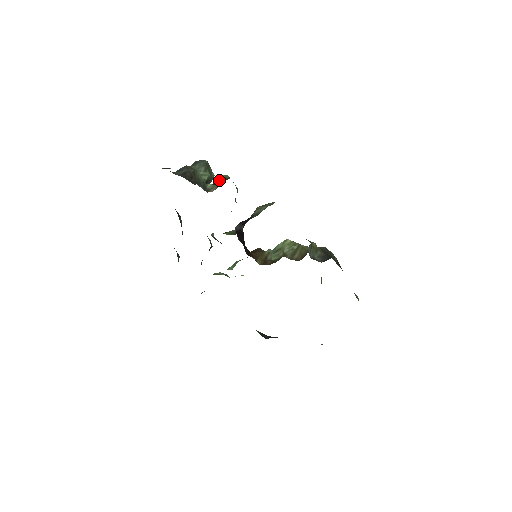
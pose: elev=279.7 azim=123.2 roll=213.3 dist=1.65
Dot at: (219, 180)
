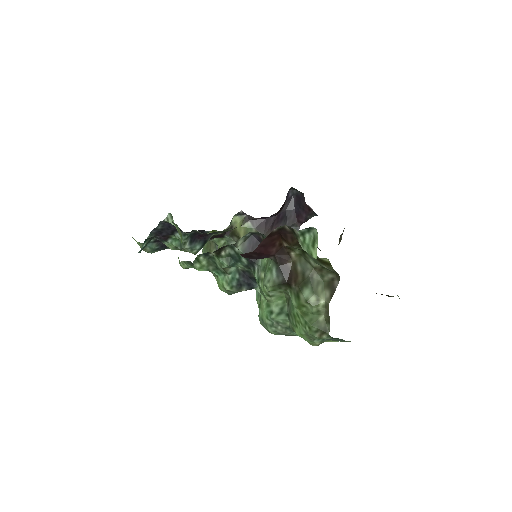
Dot at: occluded
